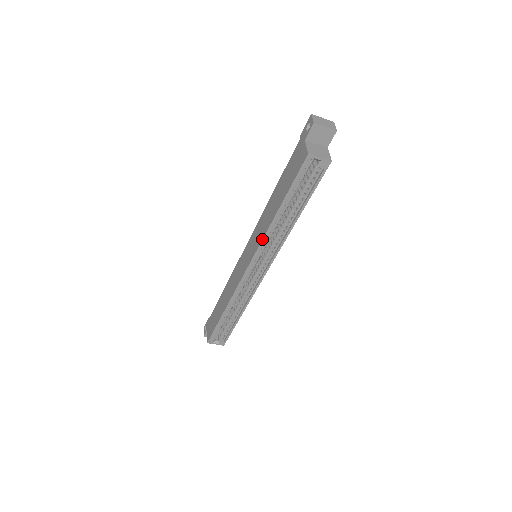
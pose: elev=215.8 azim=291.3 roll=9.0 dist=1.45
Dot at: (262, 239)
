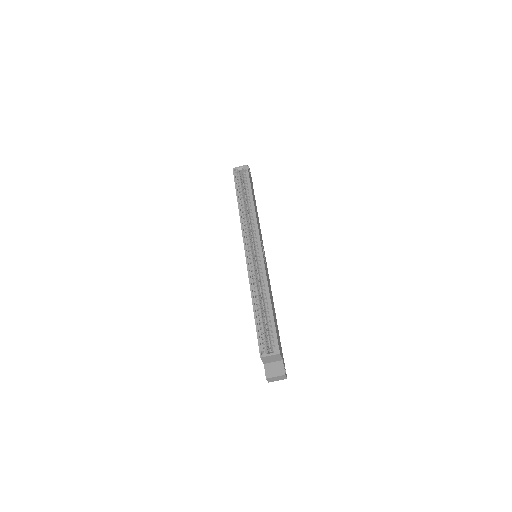
Dot at: occluded
